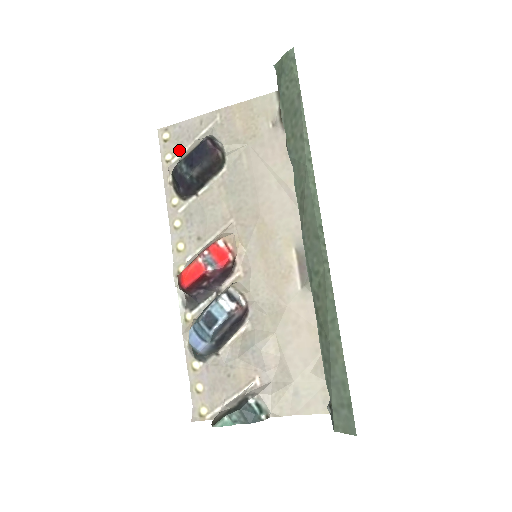
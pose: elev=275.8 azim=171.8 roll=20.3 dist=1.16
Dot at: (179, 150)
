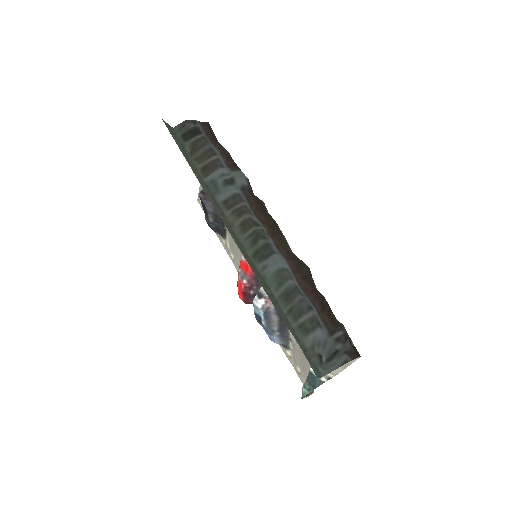
Dot at: occluded
